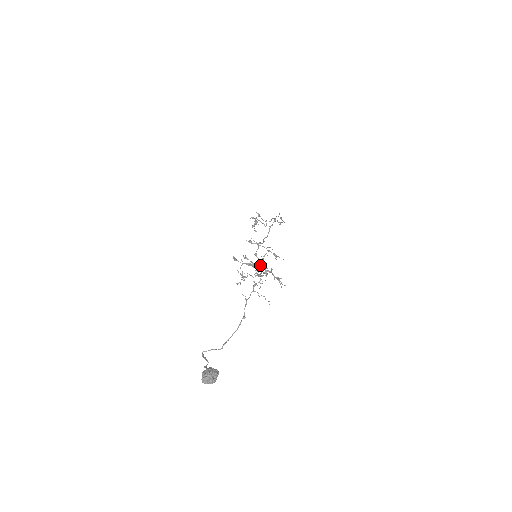
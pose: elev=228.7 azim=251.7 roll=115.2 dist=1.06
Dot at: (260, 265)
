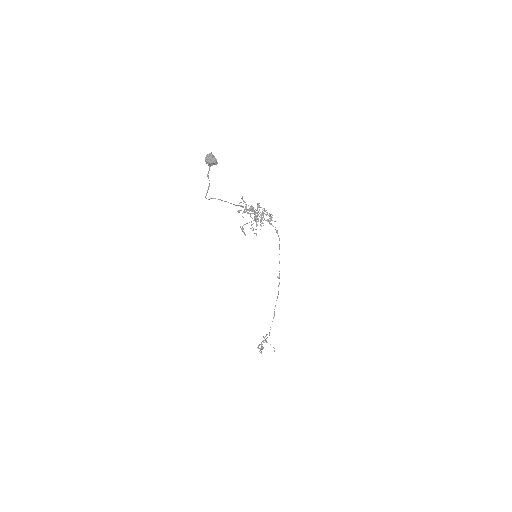
Dot at: (257, 206)
